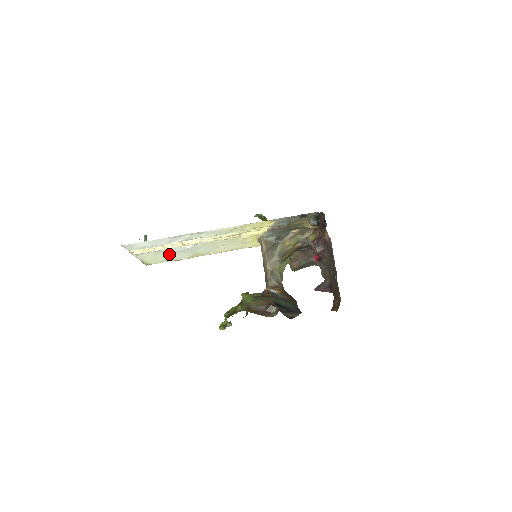
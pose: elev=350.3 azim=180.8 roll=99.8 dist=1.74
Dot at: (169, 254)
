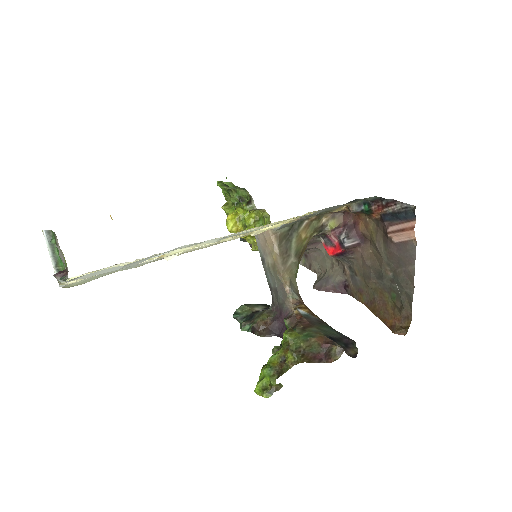
Dot at: occluded
